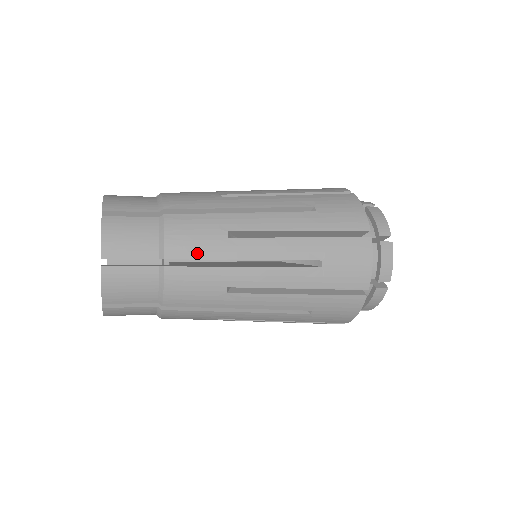
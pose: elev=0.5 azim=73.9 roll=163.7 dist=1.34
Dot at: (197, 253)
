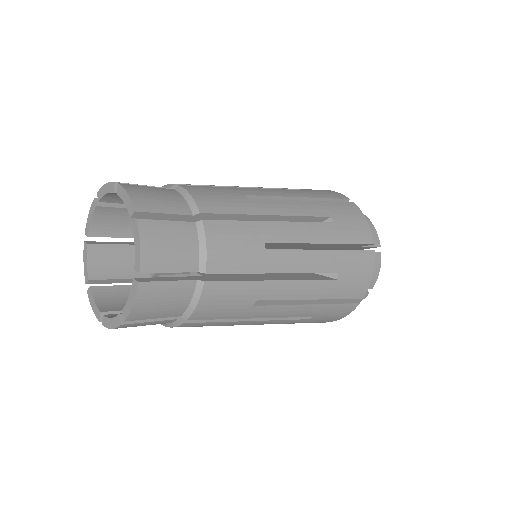
Dot at: (237, 266)
